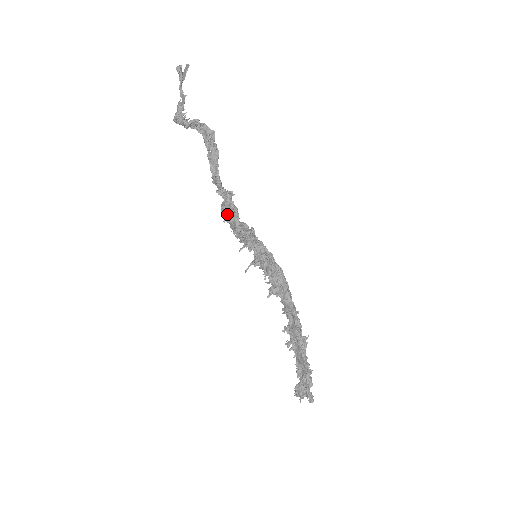
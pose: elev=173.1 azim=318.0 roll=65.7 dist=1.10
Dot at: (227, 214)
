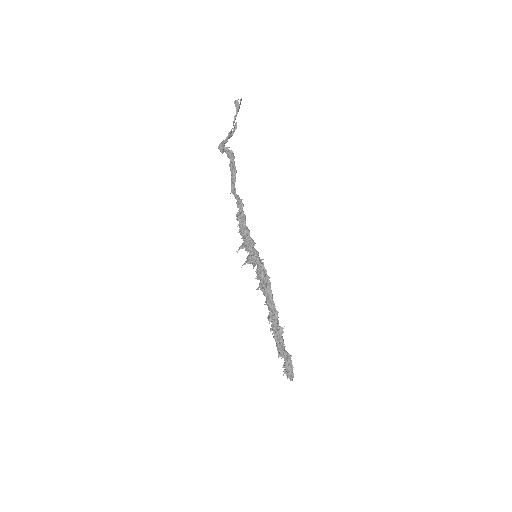
Dot at: occluded
